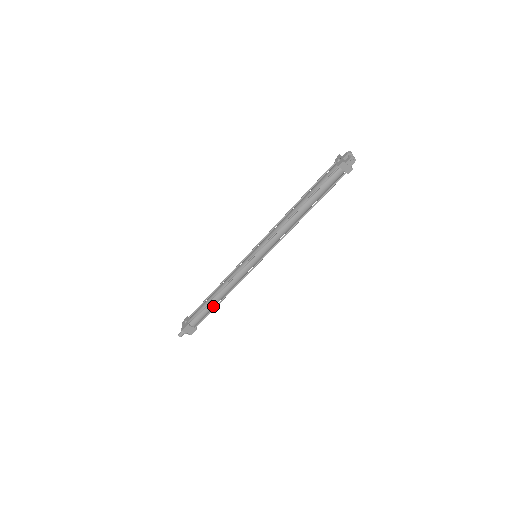
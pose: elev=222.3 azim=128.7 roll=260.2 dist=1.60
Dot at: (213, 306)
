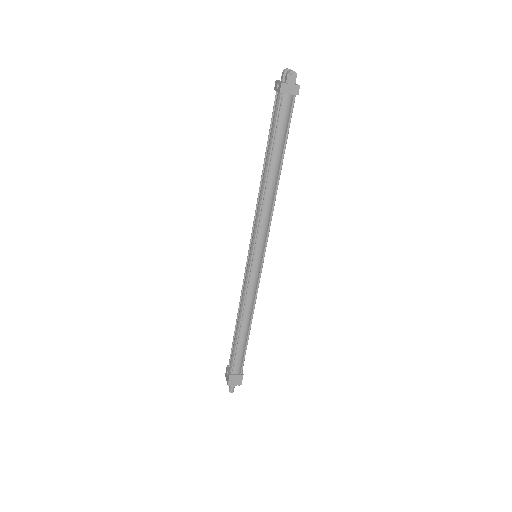
Dot at: (244, 339)
